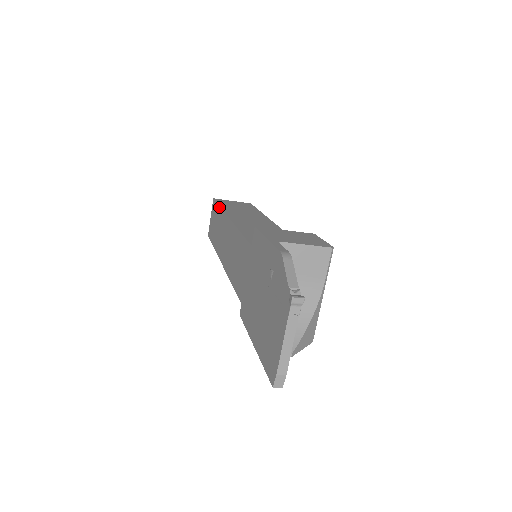
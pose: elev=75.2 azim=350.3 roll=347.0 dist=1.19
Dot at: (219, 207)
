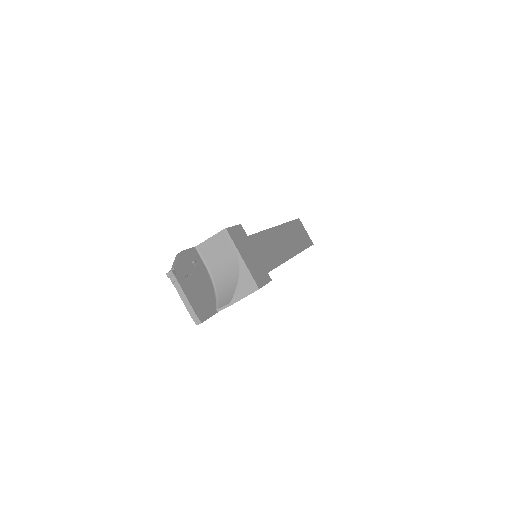
Dot at: occluded
